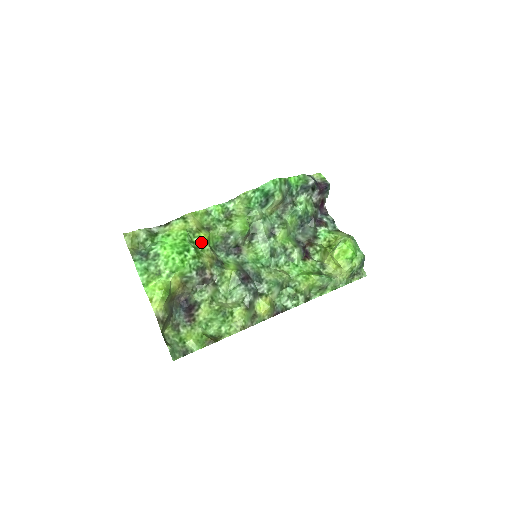
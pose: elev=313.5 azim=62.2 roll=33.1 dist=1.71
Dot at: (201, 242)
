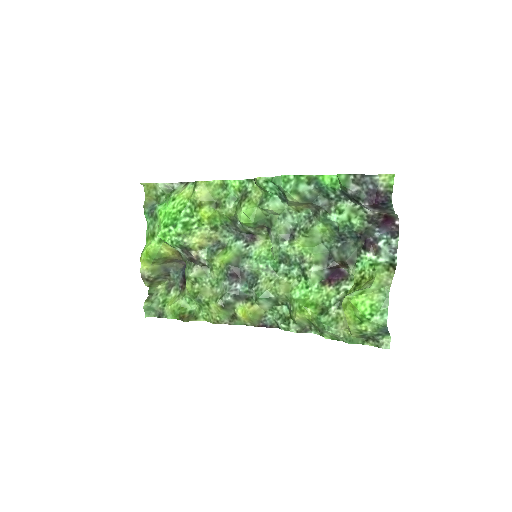
Dot at: (200, 219)
